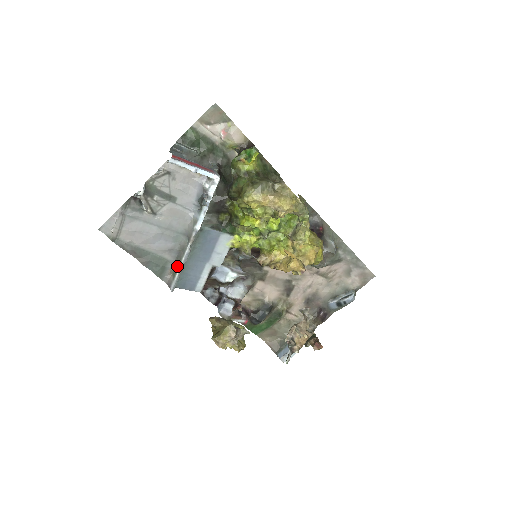
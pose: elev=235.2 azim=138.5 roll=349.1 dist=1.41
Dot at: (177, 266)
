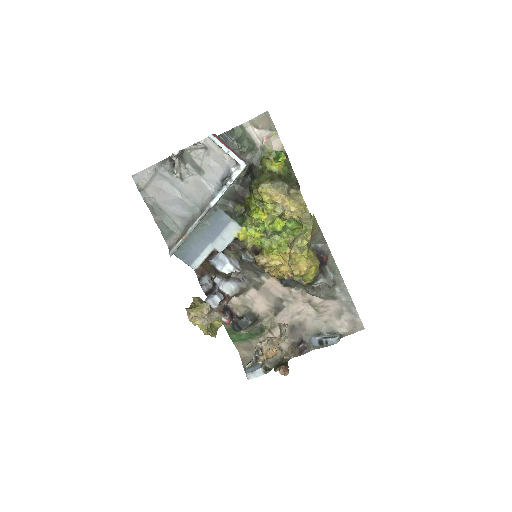
Dot at: (183, 234)
